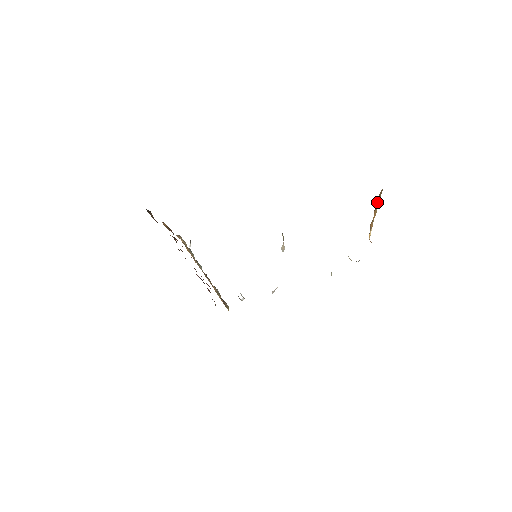
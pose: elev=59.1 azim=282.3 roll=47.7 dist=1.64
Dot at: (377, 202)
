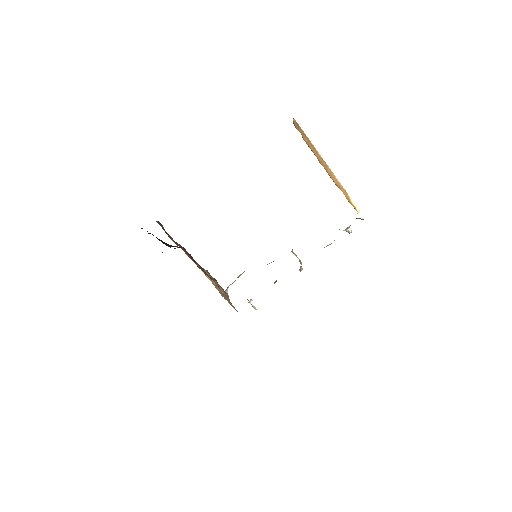
Dot at: (306, 140)
